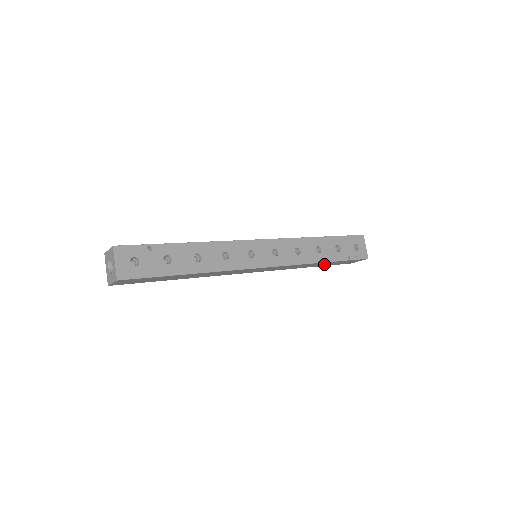
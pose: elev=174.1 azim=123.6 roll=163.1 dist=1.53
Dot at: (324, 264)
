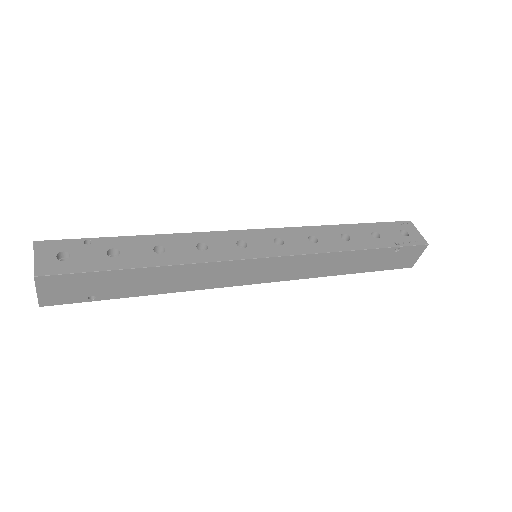
Dot at: (365, 262)
